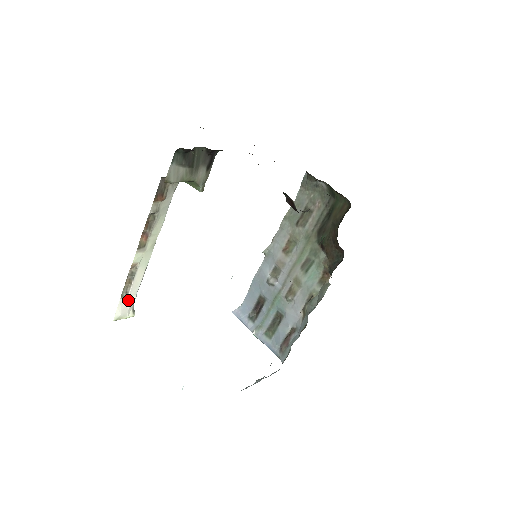
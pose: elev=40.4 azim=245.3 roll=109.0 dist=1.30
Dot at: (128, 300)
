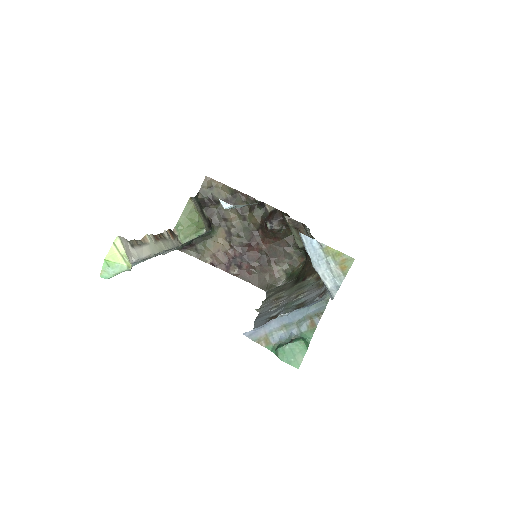
Dot at: (131, 252)
